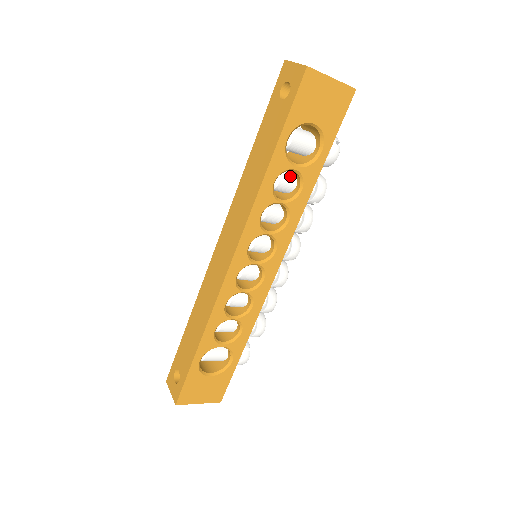
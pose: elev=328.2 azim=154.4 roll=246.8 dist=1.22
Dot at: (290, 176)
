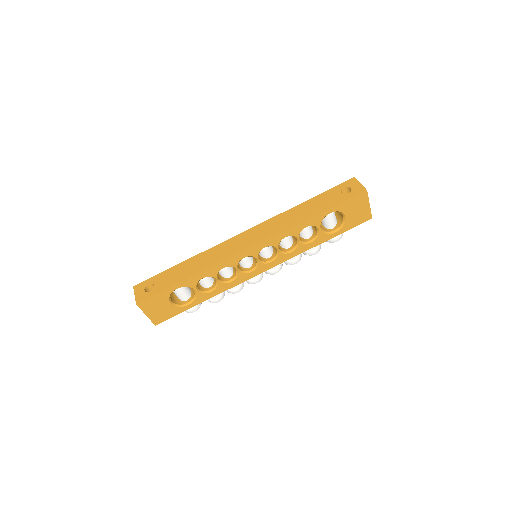
Dot at: (311, 231)
